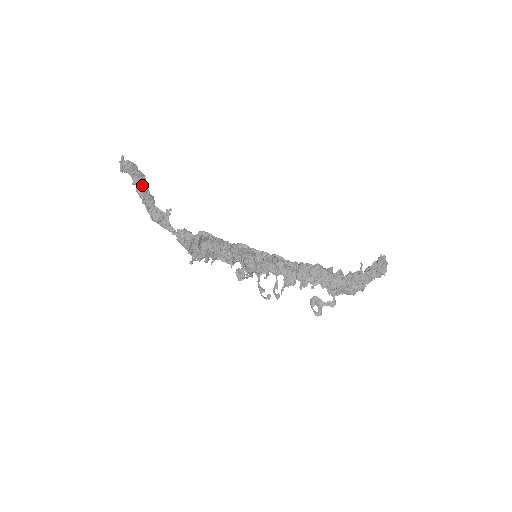
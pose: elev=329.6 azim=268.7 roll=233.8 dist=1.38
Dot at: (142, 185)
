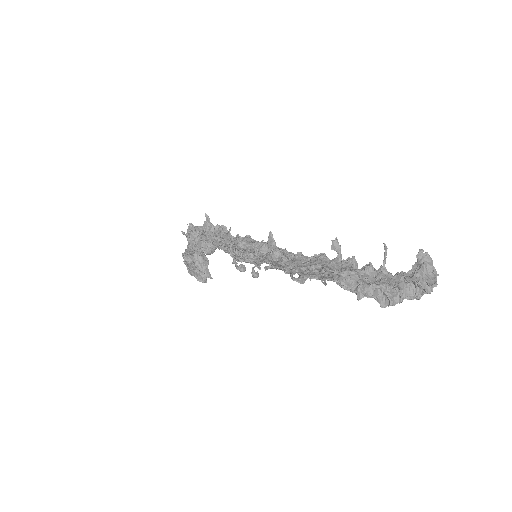
Dot at: occluded
